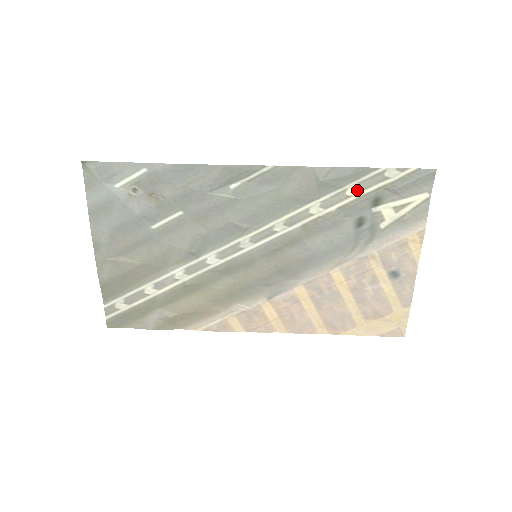
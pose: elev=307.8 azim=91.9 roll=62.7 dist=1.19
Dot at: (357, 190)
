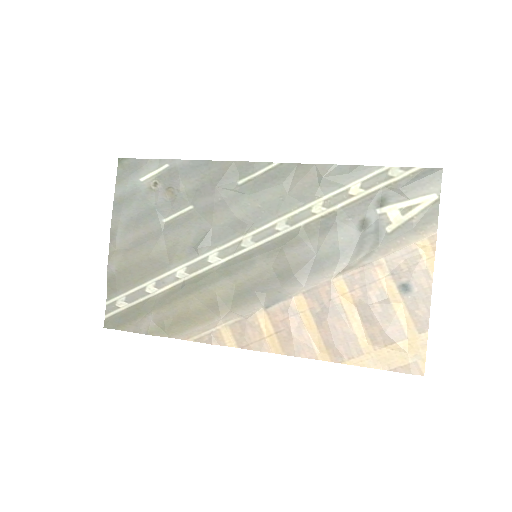
Dot at: (360, 189)
